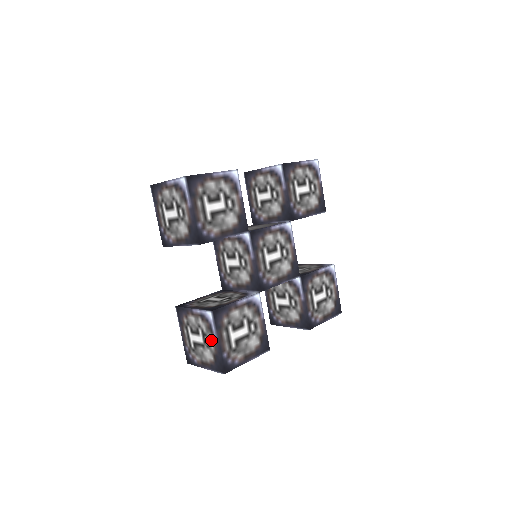
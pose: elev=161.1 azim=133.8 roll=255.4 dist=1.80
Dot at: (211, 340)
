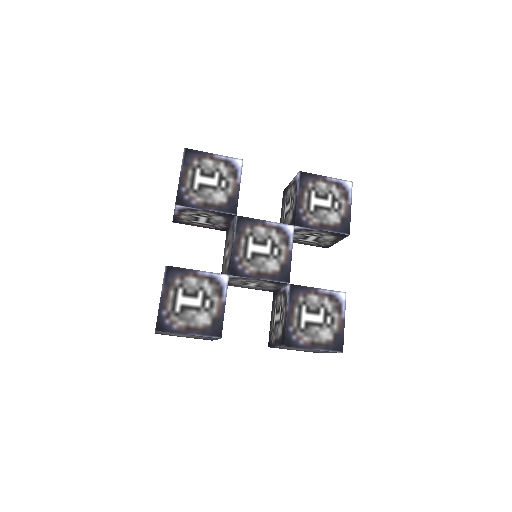
Dot at: occluded
